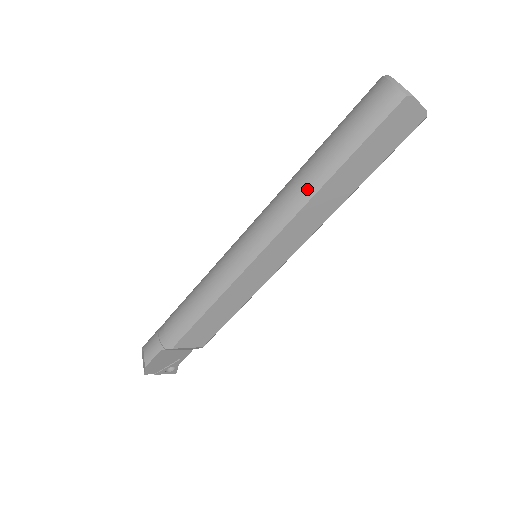
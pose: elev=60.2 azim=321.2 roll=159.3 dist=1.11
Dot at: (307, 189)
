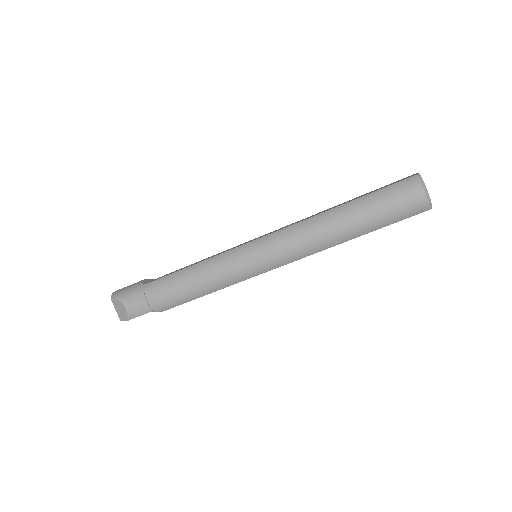
Dot at: (331, 242)
